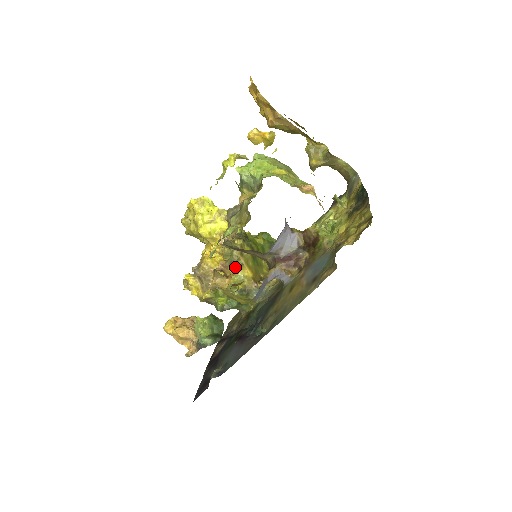
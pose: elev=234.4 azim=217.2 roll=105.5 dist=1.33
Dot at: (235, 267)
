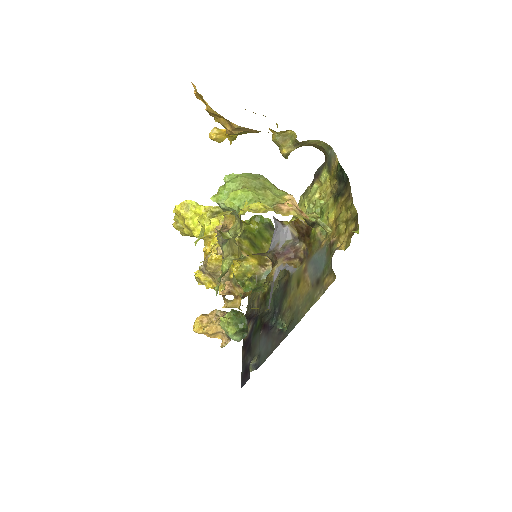
Dot at: occluded
